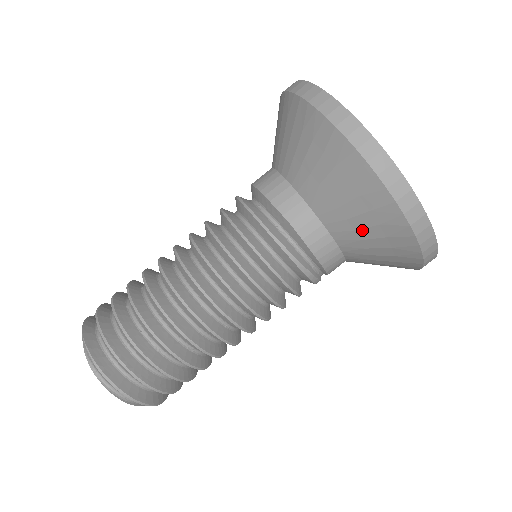
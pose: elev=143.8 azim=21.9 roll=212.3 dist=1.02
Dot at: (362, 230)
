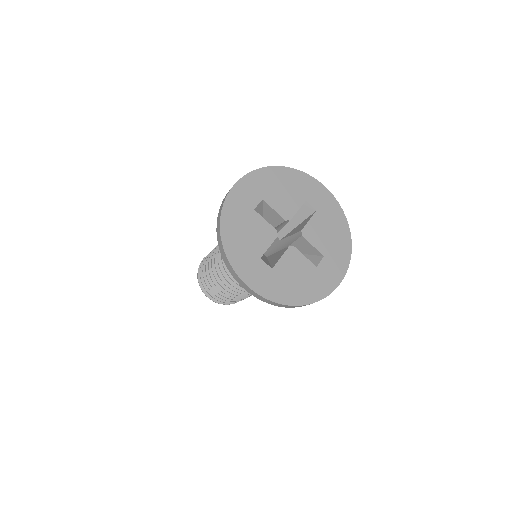
Dot at: occluded
